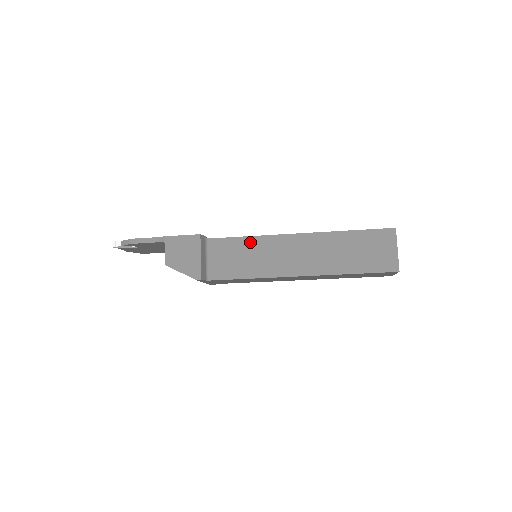
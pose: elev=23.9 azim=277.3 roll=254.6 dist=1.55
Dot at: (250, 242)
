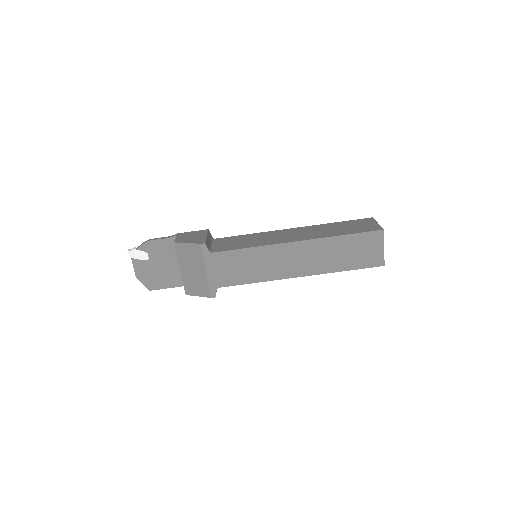
Dot at: (251, 236)
